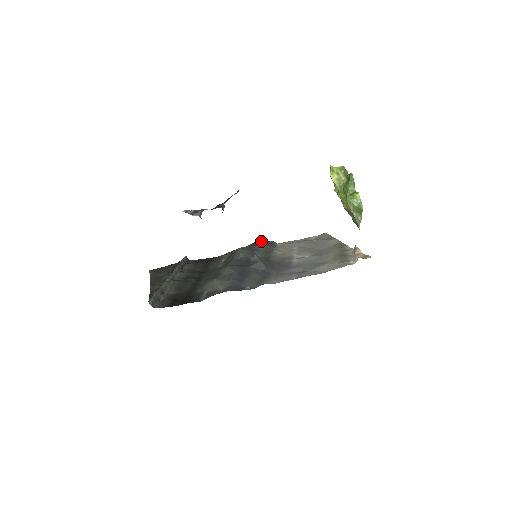
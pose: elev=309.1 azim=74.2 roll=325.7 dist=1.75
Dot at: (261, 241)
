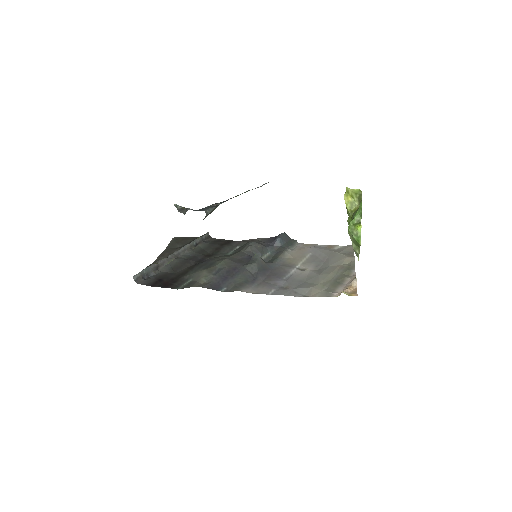
Dot at: (279, 238)
